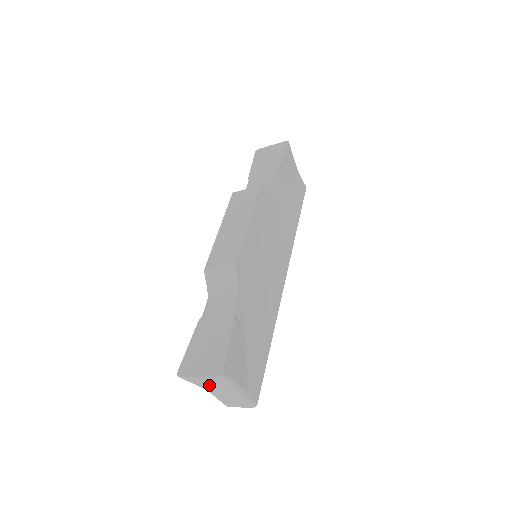
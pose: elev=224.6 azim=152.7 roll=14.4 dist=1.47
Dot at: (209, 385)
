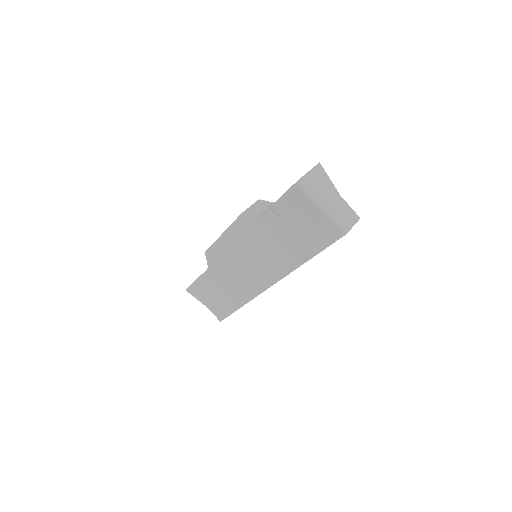
Dot at: (321, 189)
